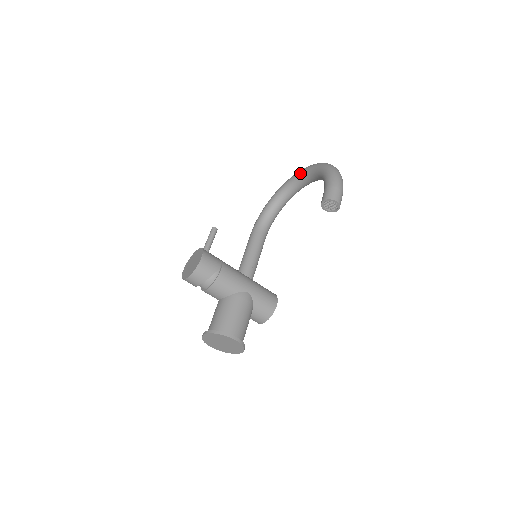
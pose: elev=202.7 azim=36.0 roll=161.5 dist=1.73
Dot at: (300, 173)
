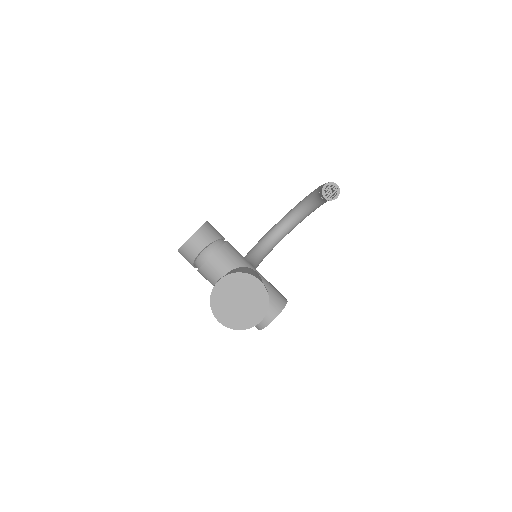
Dot at: (282, 219)
